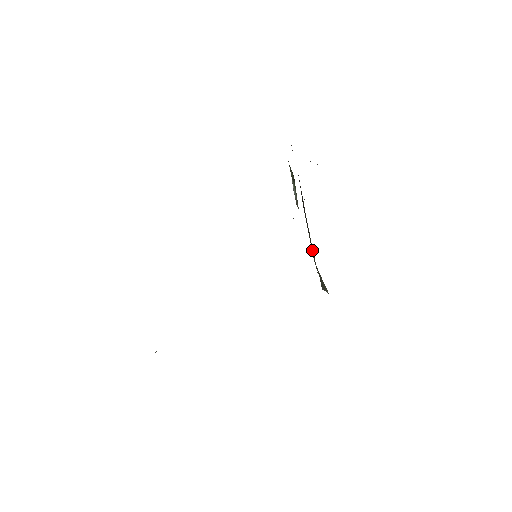
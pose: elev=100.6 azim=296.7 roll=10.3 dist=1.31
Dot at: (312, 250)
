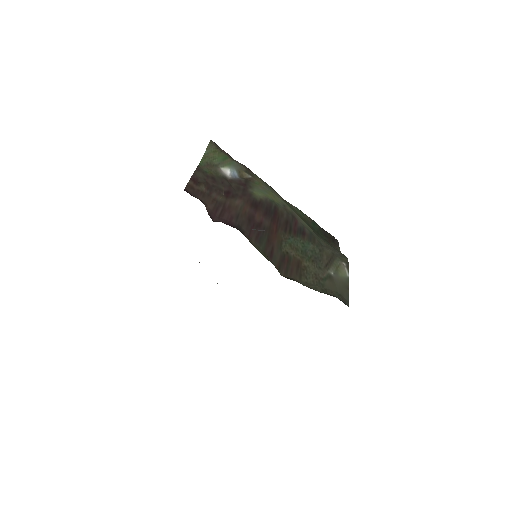
Dot at: (310, 263)
